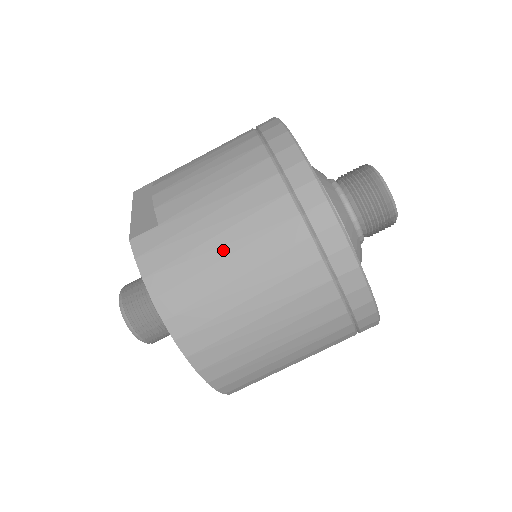
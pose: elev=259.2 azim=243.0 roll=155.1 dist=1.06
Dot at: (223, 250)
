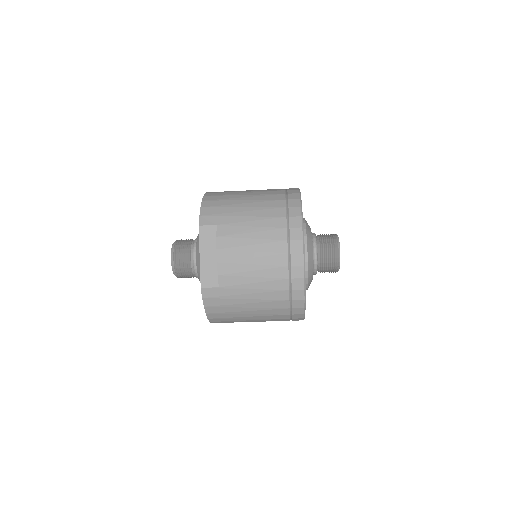
Dot at: (248, 309)
